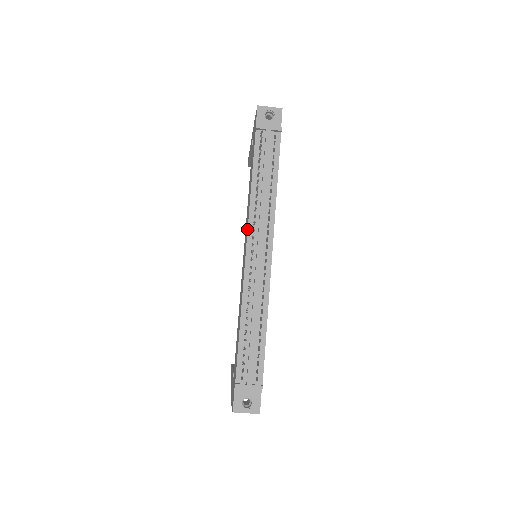
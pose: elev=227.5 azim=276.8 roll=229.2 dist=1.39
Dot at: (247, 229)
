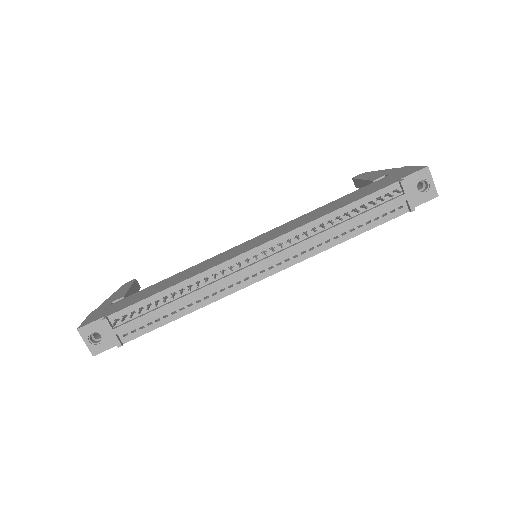
Dot at: (279, 235)
